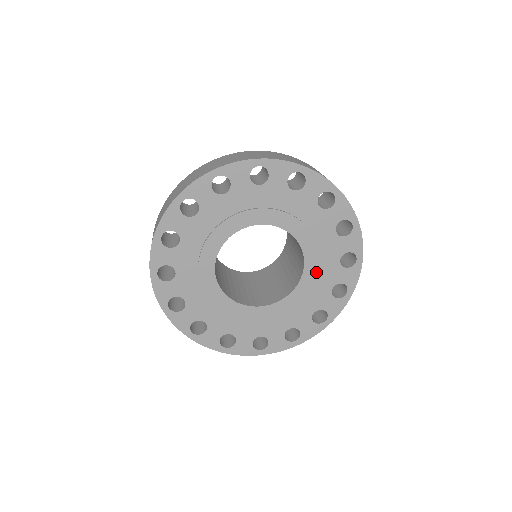
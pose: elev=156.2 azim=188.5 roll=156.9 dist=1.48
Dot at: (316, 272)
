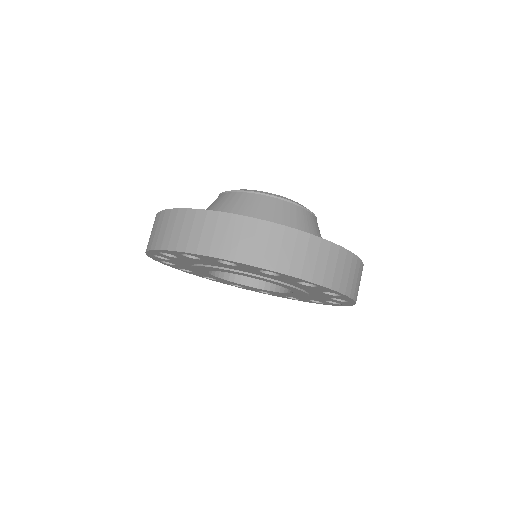
Dot at: (271, 292)
